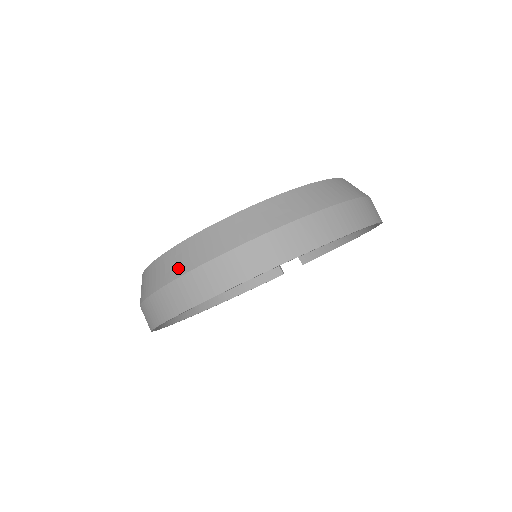
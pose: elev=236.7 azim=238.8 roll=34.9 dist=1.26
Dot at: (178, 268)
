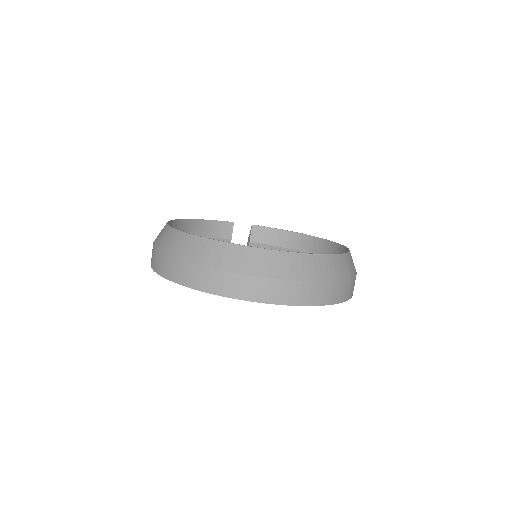
Dot at: (254, 268)
